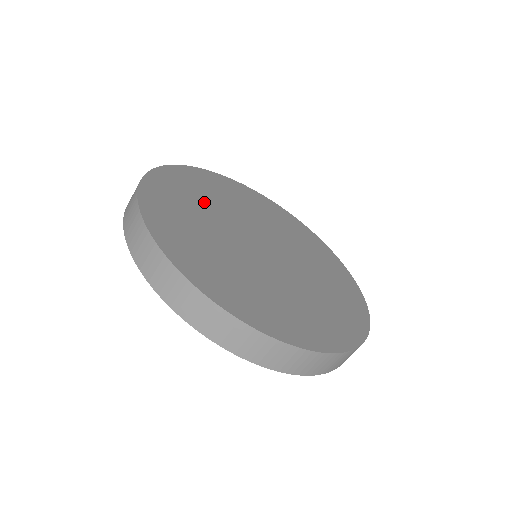
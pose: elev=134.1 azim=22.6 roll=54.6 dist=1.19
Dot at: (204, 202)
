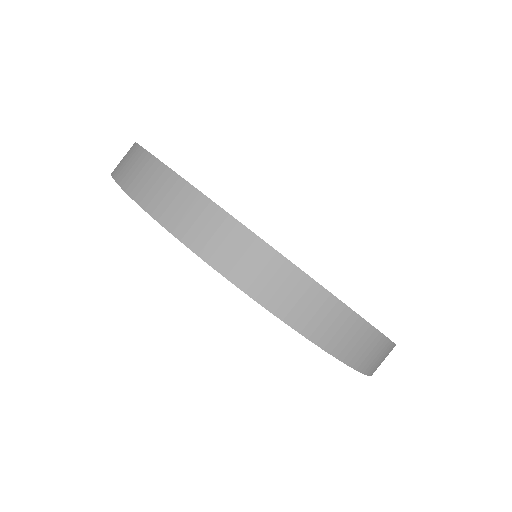
Dot at: occluded
